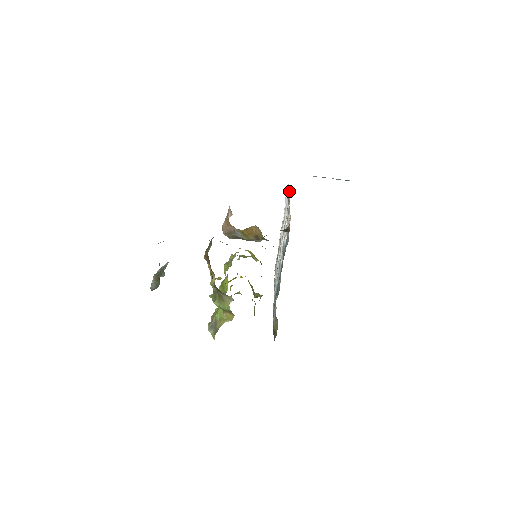
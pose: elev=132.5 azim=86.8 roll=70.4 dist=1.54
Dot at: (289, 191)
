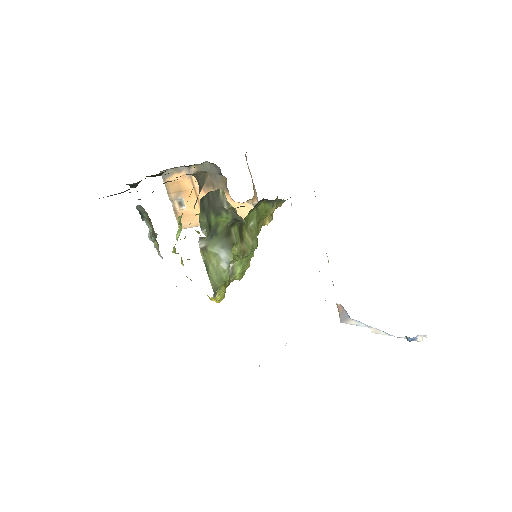
Dot at: occluded
